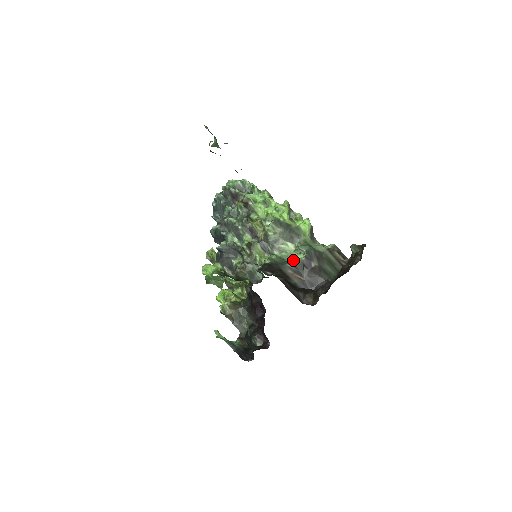
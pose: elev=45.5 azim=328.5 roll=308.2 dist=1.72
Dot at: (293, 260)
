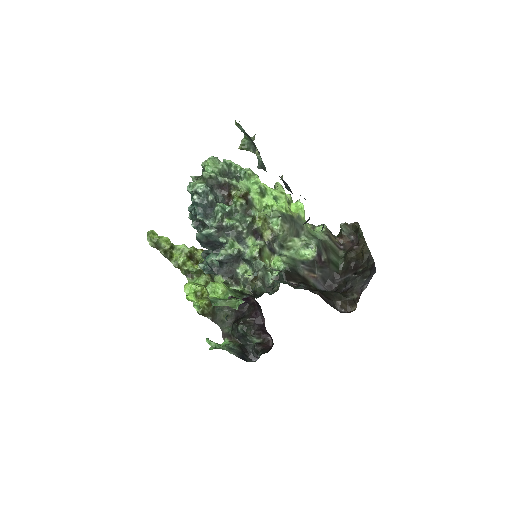
Dot at: (304, 258)
